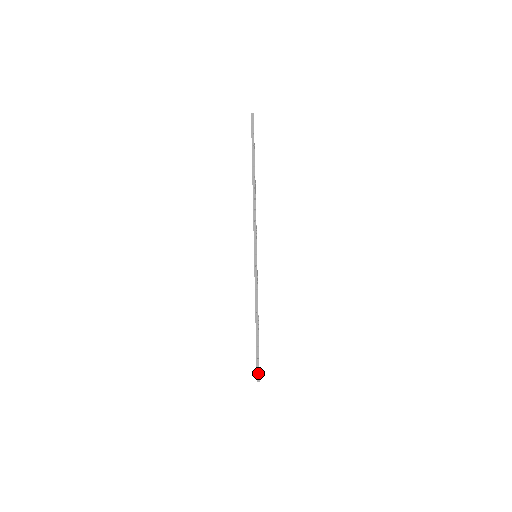
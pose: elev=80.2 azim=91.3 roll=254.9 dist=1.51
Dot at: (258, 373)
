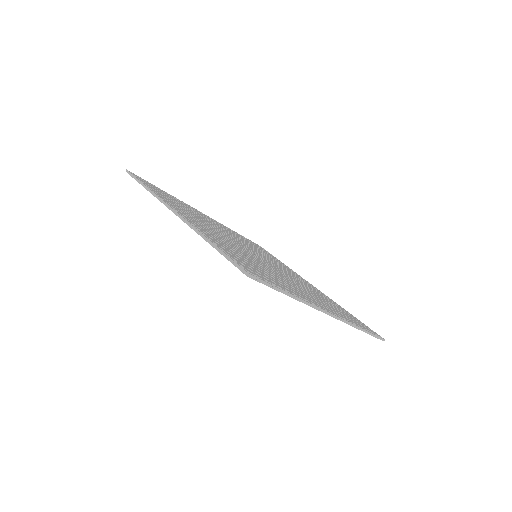
Dot at: (242, 270)
